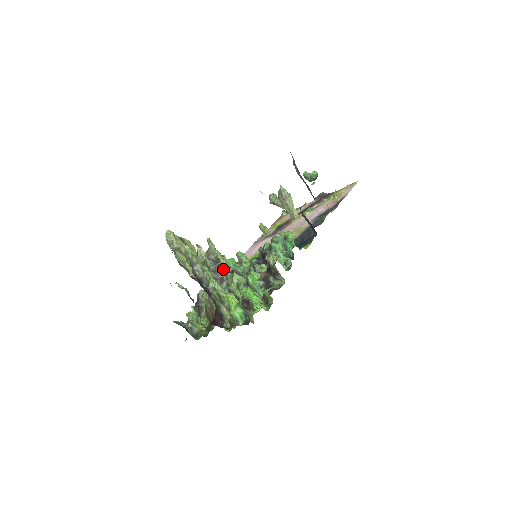
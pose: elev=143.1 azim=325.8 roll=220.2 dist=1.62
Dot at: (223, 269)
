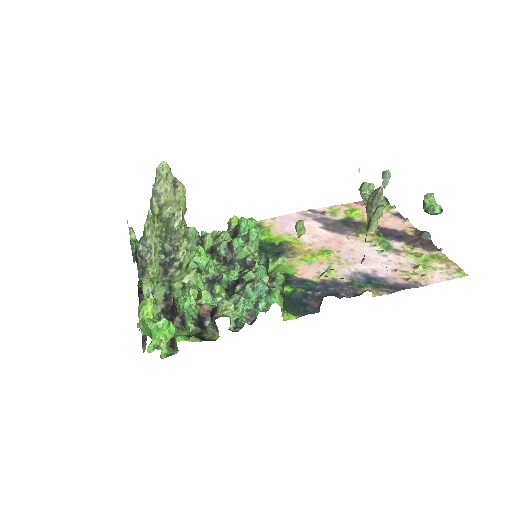
Dot at: (174, 265)
